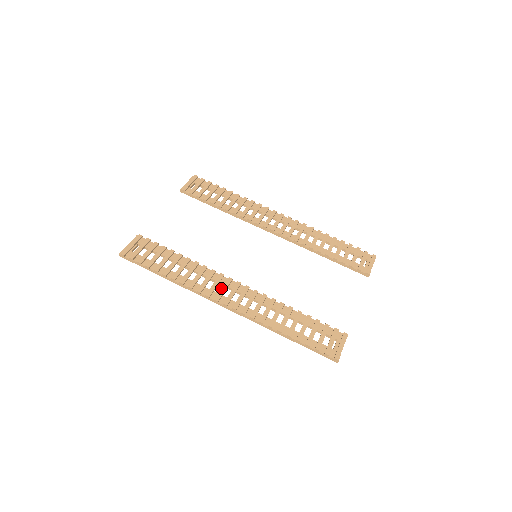
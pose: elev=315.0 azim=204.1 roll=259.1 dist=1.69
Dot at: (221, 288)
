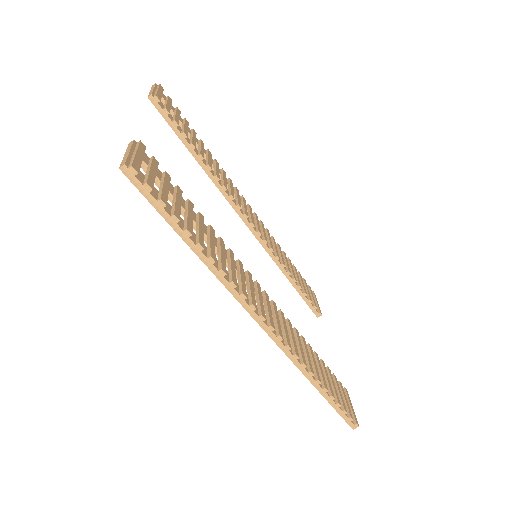
Dot at: (259, 297)
